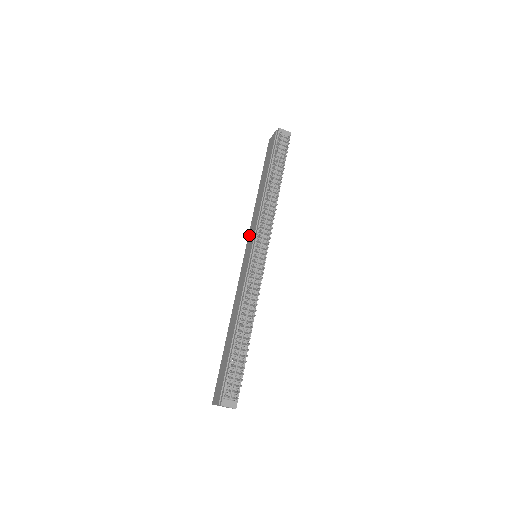
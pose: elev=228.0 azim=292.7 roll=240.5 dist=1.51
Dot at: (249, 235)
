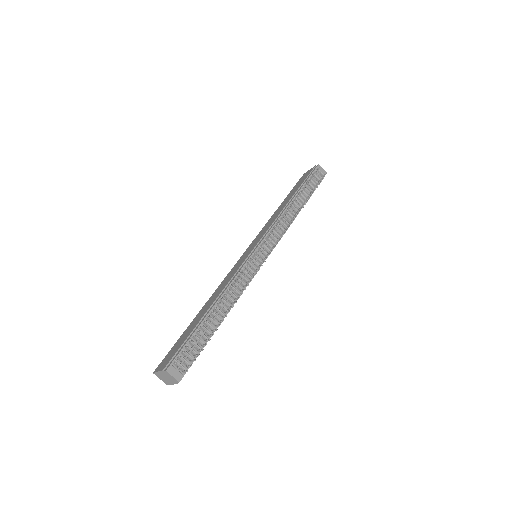
Dot at: (256, 238)
